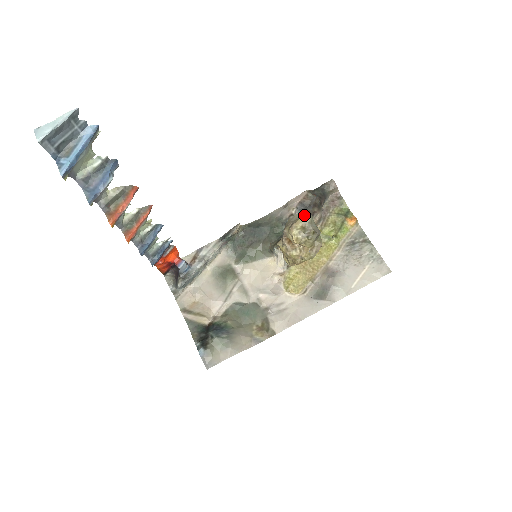
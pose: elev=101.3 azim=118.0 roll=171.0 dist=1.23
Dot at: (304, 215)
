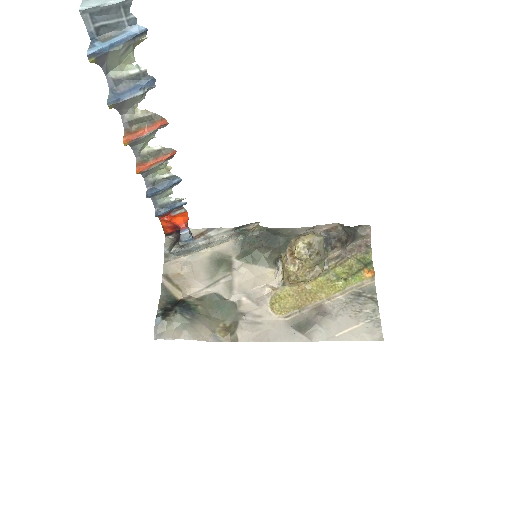
Dot at: occluded
